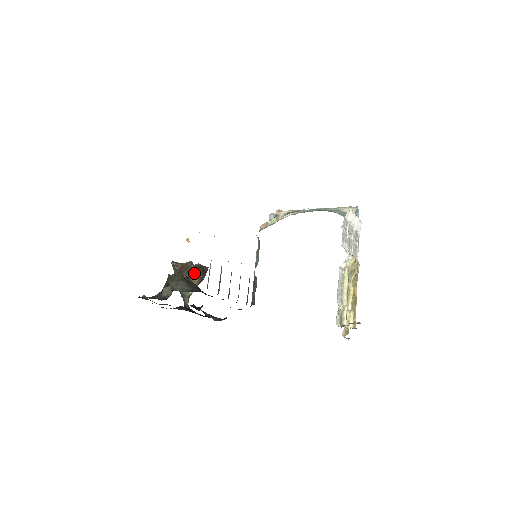
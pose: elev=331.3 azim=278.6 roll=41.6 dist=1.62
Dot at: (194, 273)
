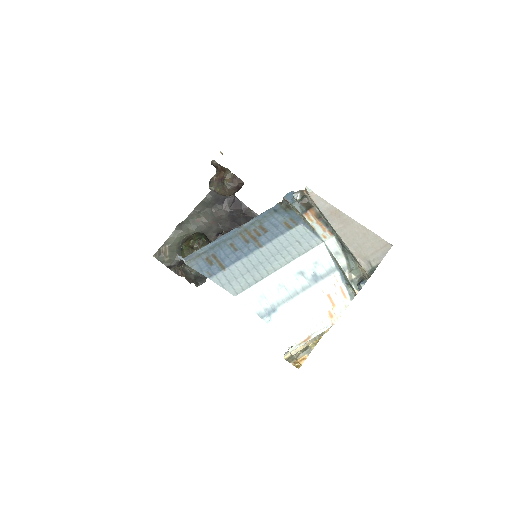
Dot at: (226, 194)
